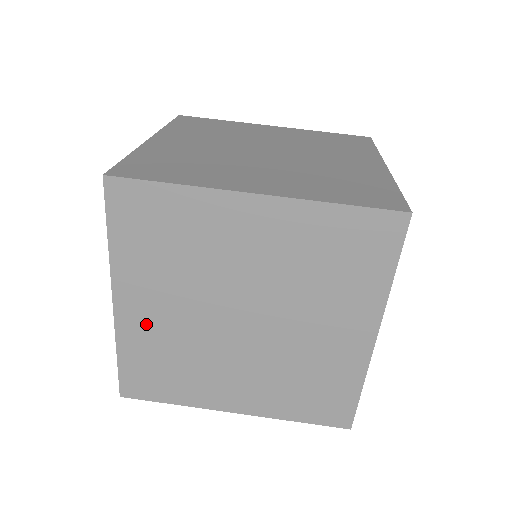
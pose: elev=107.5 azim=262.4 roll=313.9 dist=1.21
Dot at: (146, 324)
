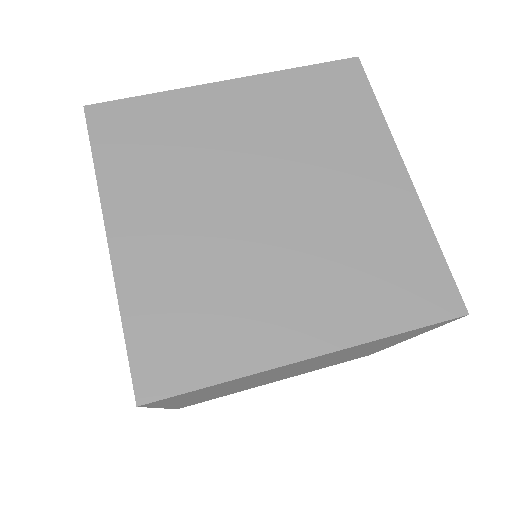
Dot at: (154, 255)
